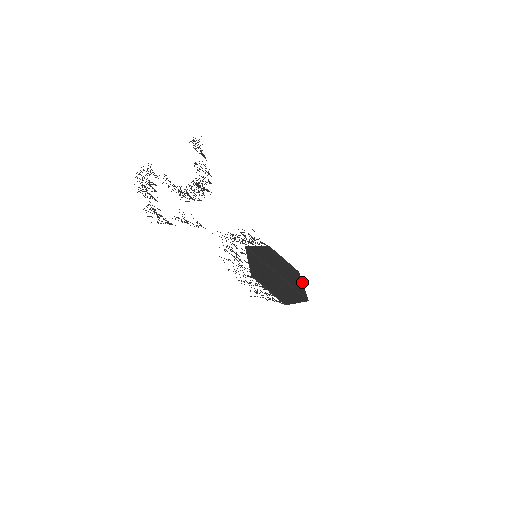
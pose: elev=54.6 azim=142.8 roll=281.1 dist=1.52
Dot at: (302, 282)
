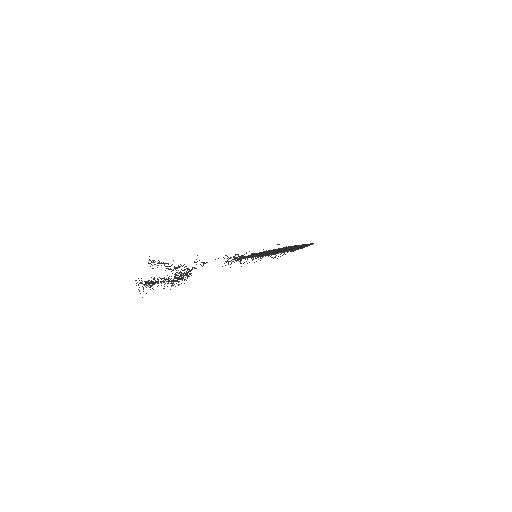
Dot at: occluded
